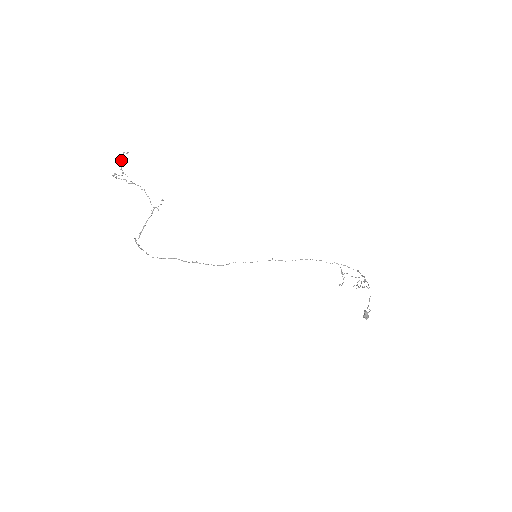
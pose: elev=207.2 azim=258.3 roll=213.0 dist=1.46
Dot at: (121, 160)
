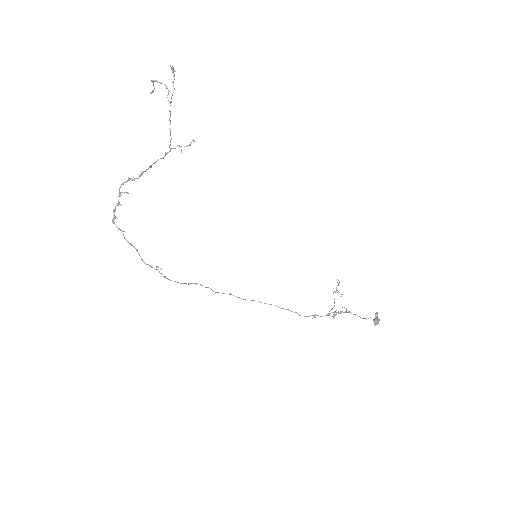
Dot at: (173, 70)
